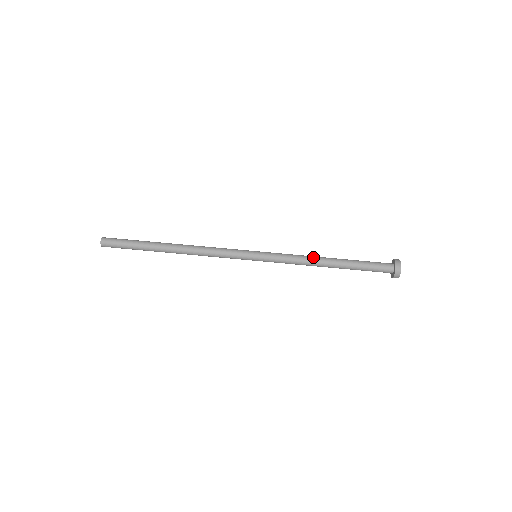
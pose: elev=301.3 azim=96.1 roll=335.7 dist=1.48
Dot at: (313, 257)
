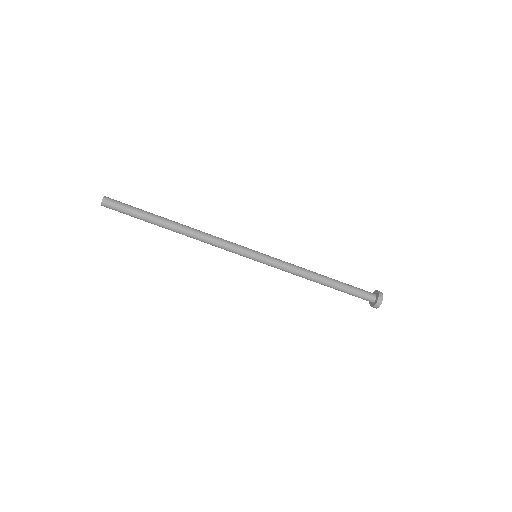
Dot at: (306, 278)
